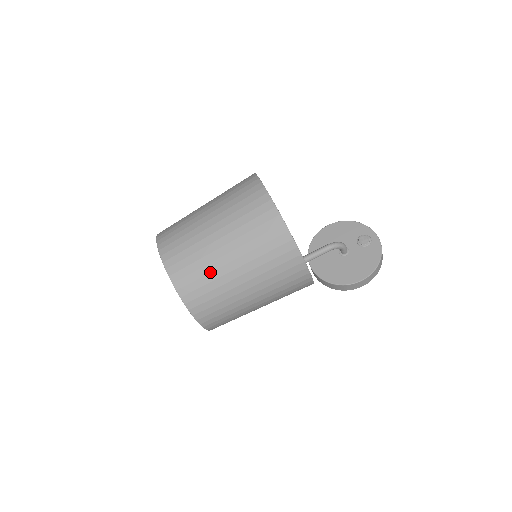
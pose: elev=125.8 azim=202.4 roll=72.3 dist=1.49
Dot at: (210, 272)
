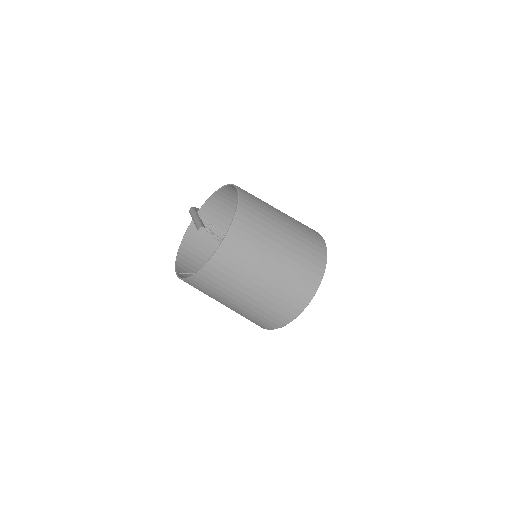
Dot at: (223, 293)
